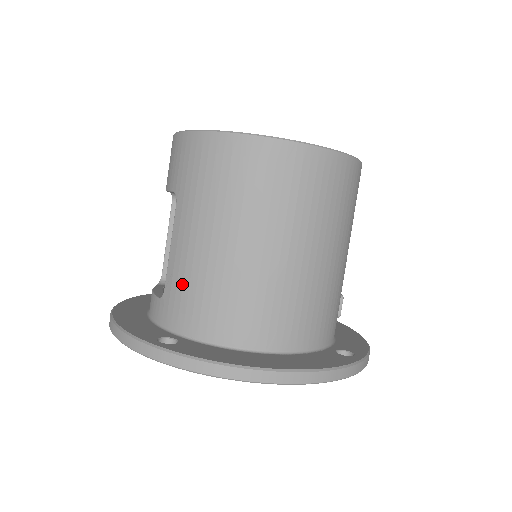
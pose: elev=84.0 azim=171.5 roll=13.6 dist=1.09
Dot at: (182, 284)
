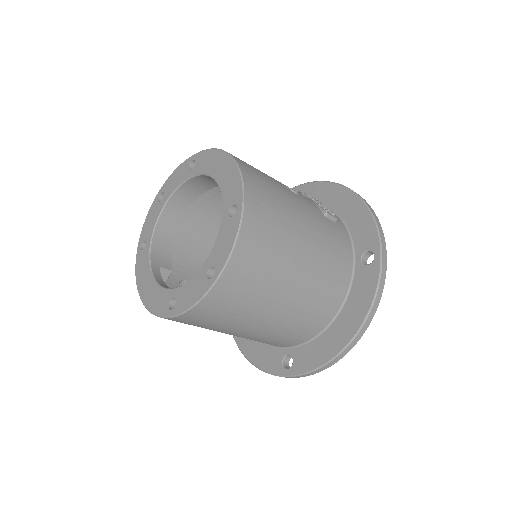
Dot at: occluded
